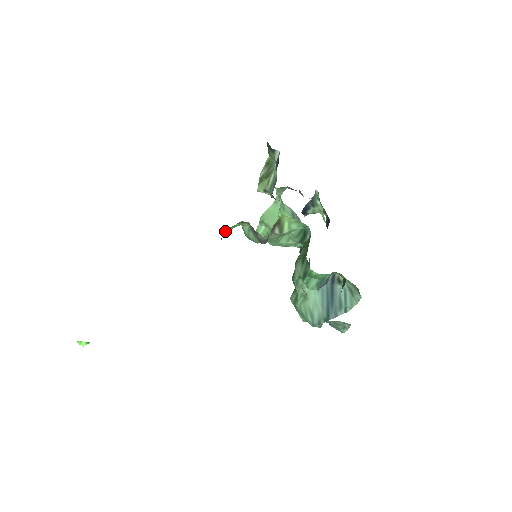
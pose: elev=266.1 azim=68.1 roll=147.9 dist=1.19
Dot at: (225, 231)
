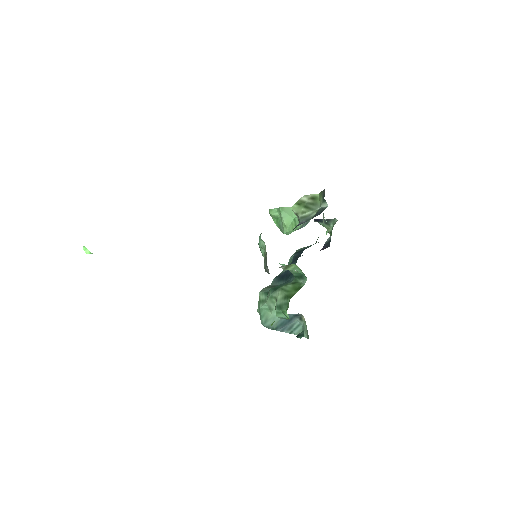
Dot at: occluded
